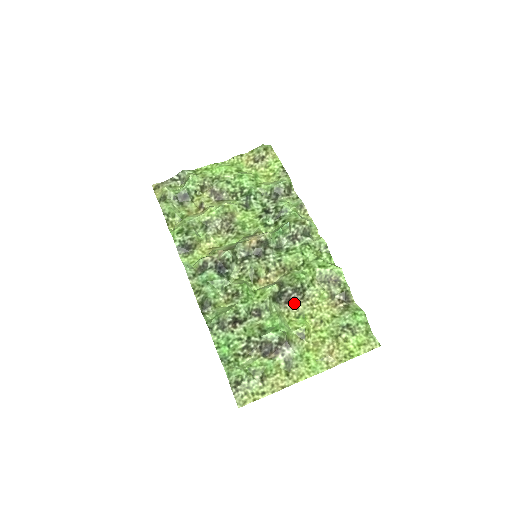
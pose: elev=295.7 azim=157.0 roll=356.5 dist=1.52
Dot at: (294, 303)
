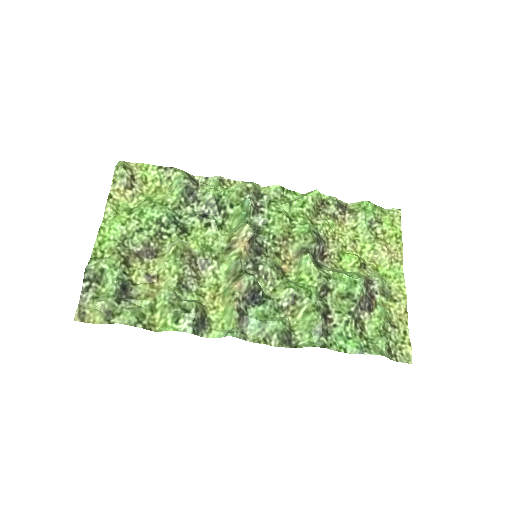
Dot at: (326, 253)
